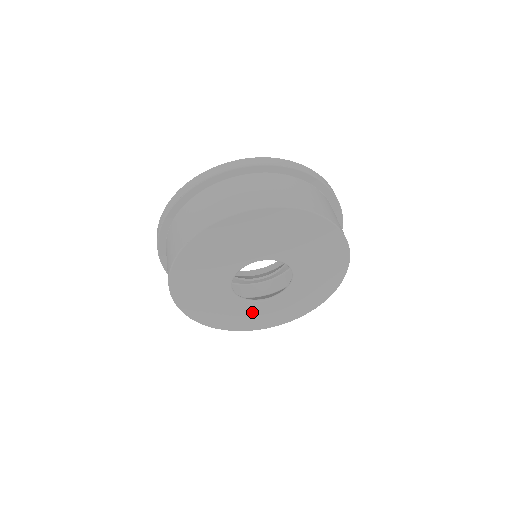
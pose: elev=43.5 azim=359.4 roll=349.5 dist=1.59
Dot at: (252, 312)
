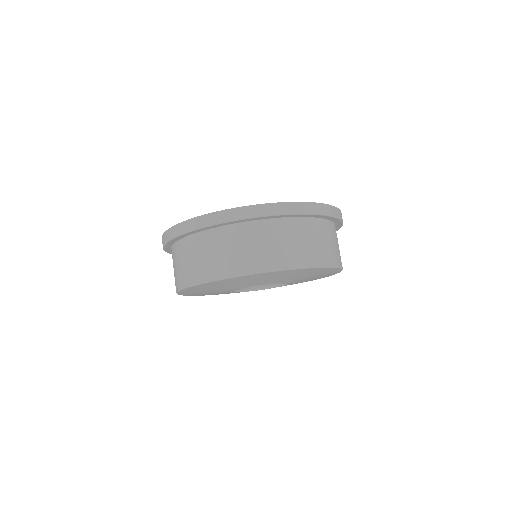
Dot at: occluded
